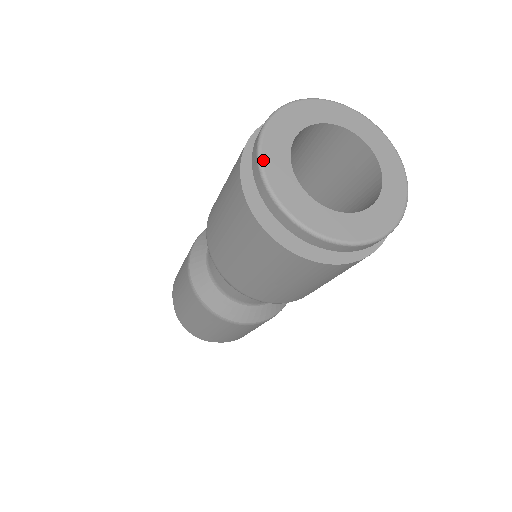
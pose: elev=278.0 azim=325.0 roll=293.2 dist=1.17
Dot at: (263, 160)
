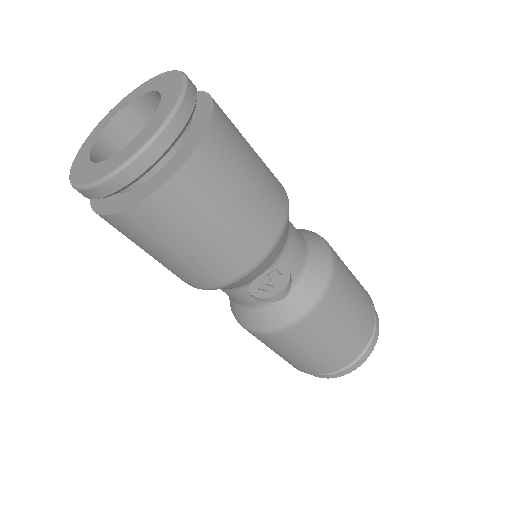
Dot at: (78, 152)
